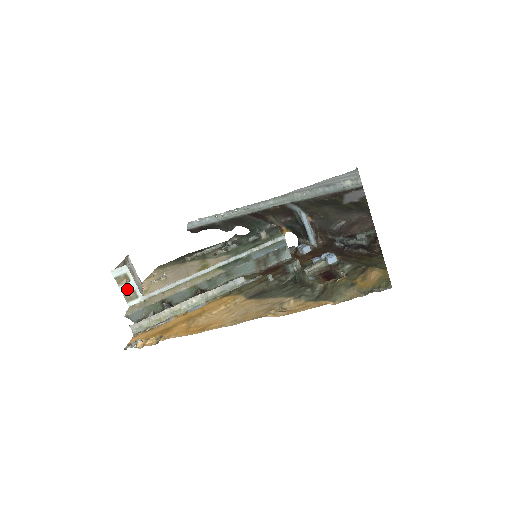
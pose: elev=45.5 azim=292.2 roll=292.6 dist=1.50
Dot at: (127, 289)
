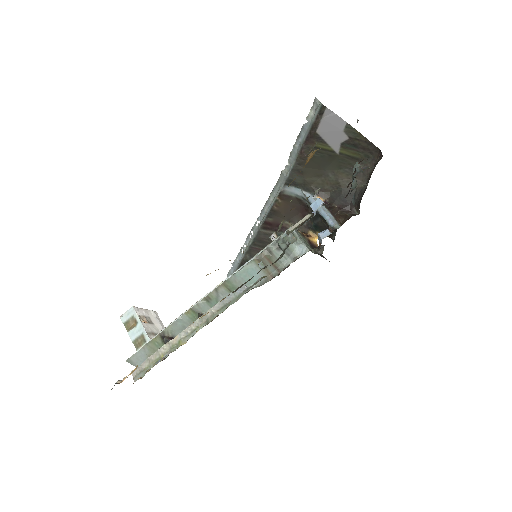
Dot at: (135, 334)
